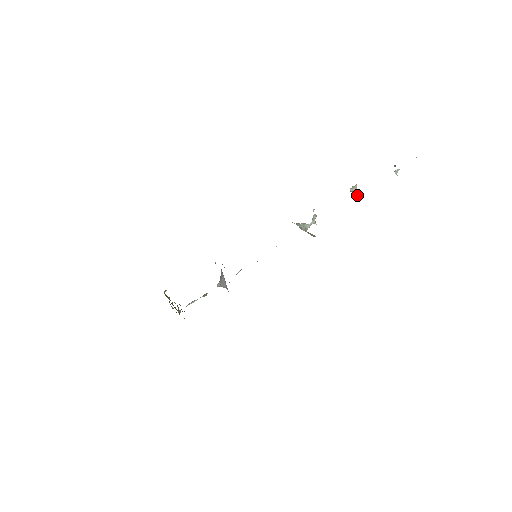
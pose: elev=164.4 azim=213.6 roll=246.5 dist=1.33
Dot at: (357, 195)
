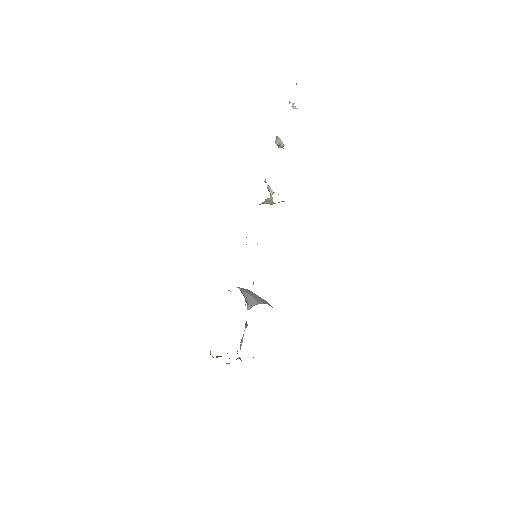
Dot at: (284, 145)
